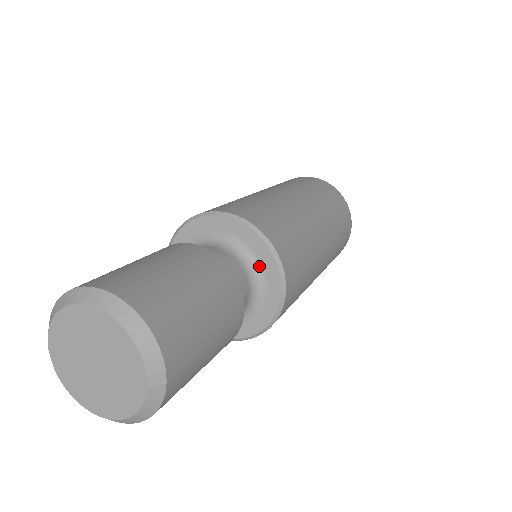
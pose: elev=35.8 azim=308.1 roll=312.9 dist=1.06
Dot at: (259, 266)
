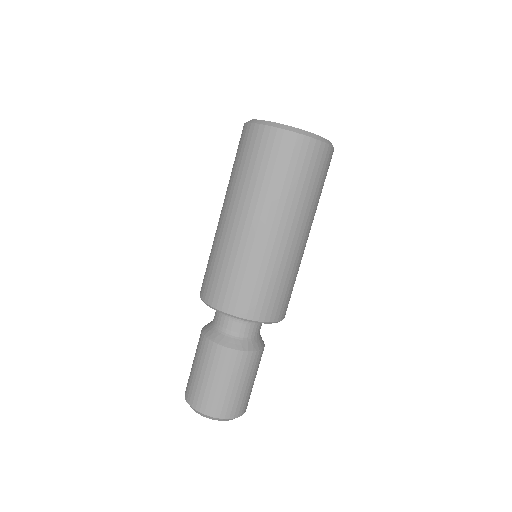
Dot at: occluded
